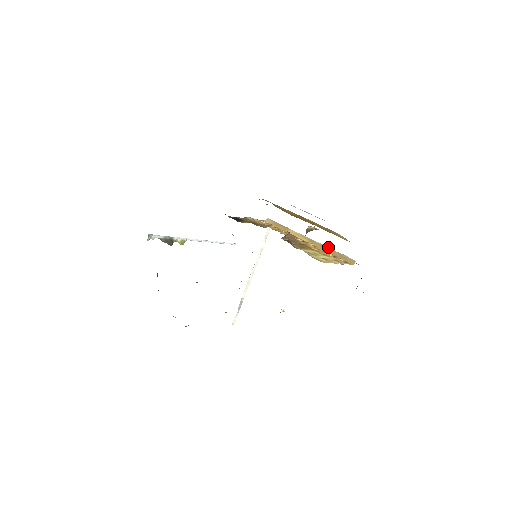
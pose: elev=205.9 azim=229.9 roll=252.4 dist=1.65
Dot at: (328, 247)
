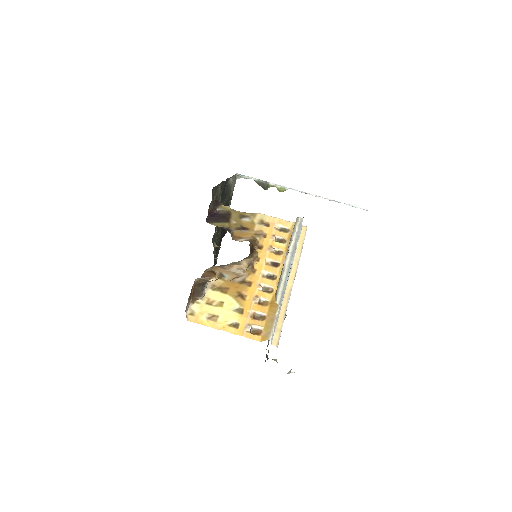
Dot at: occluded
